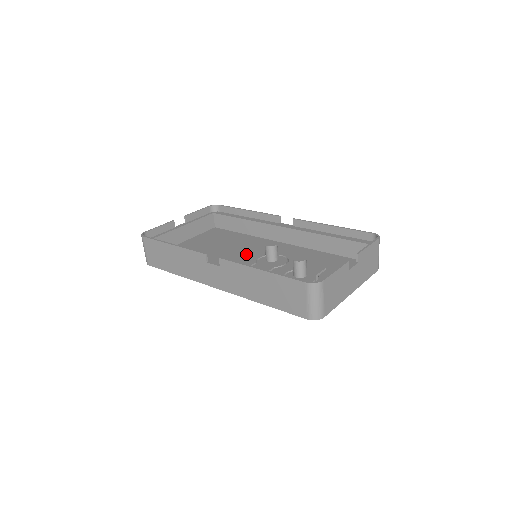
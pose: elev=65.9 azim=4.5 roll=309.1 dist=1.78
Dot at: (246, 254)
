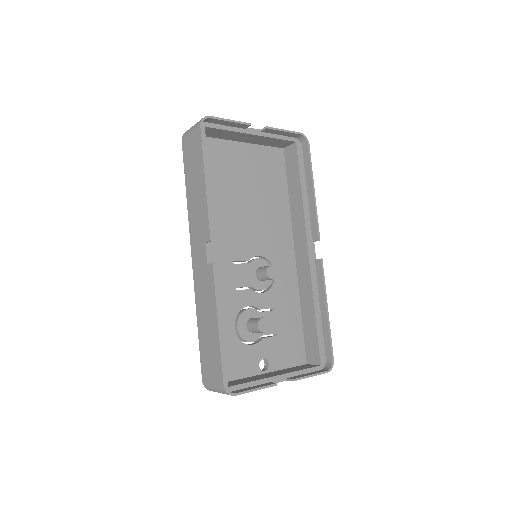
Dot at: (256, 237)
